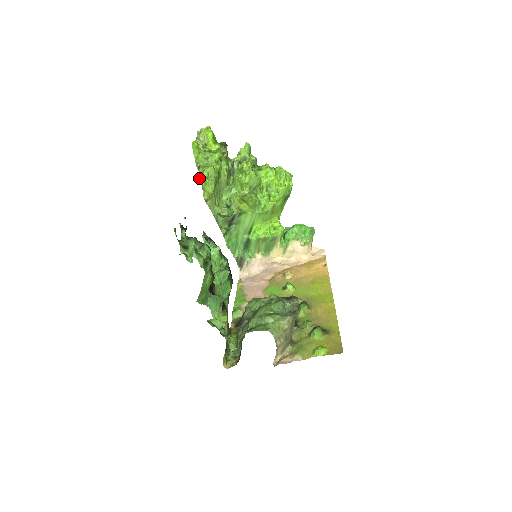
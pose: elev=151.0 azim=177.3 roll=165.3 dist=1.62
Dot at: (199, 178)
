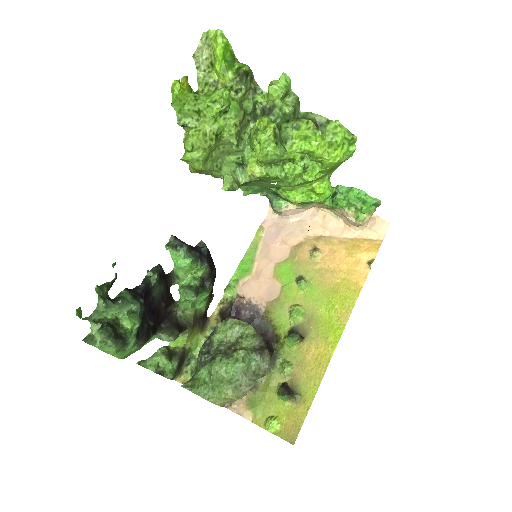
Dot at: (183, 142)
